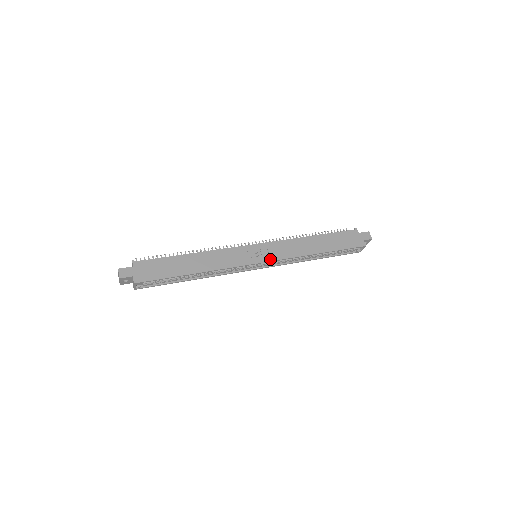
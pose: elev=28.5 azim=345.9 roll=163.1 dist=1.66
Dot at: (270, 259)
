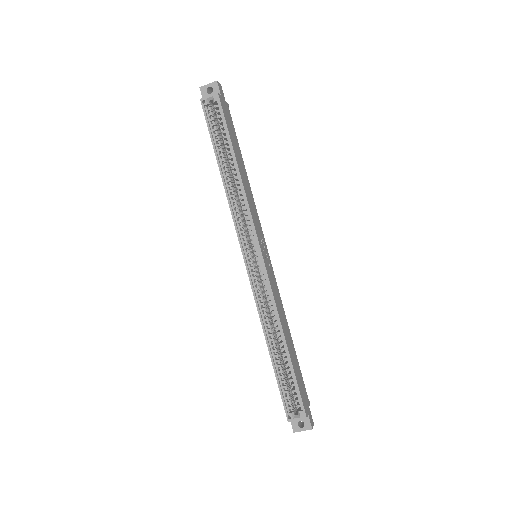
Dot at: (267, 267)
